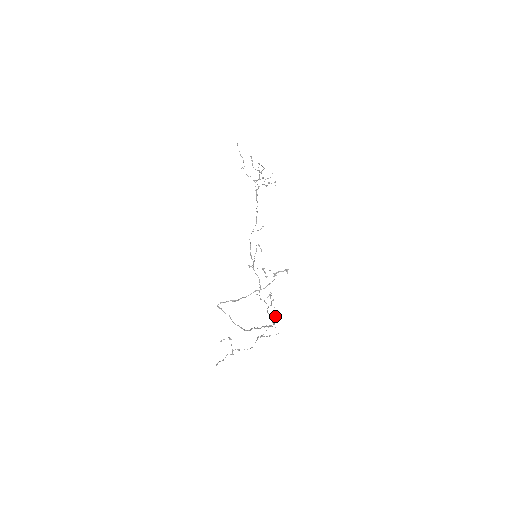
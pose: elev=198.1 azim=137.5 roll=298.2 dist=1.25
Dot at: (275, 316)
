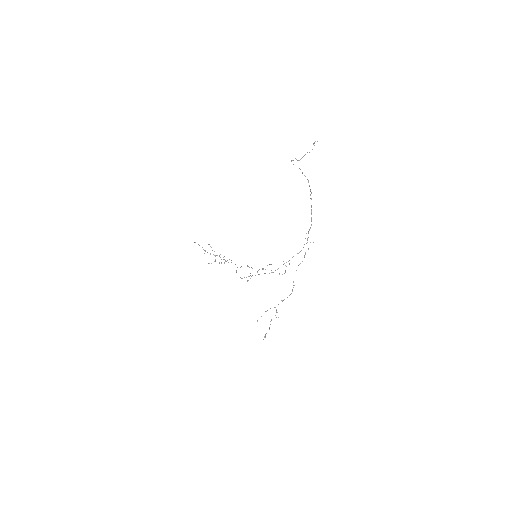
Dot at: occluded
